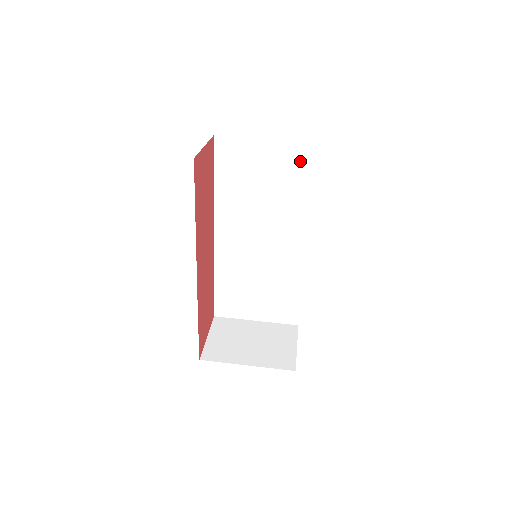
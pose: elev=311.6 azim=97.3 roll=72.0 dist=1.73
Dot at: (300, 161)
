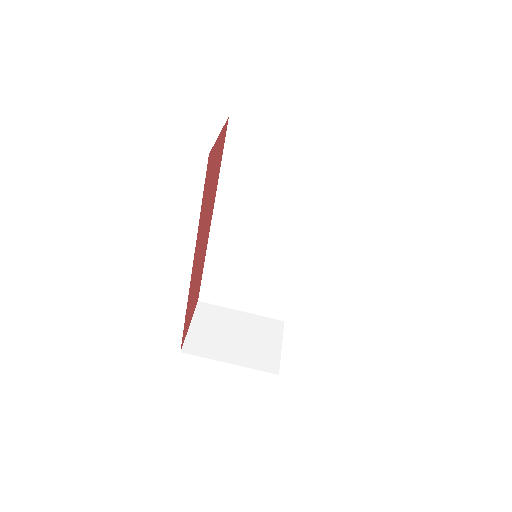
Dot at: (319, 160)
